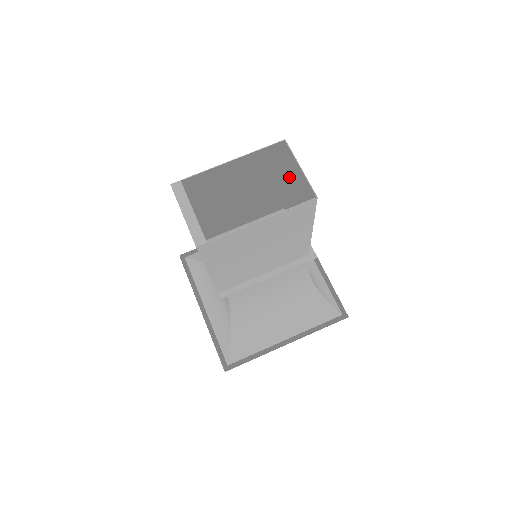
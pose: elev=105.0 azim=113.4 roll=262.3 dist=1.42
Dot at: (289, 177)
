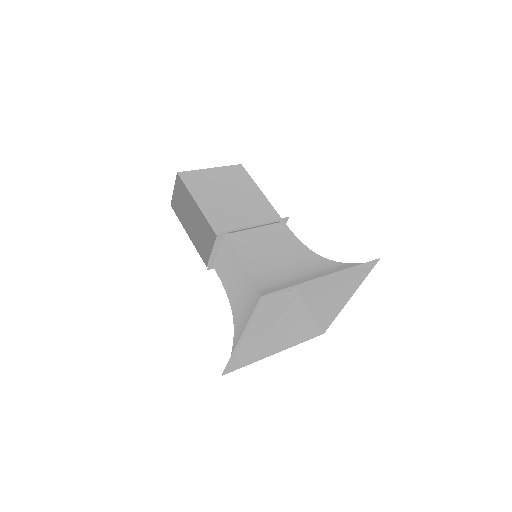
Dot at: occluded
